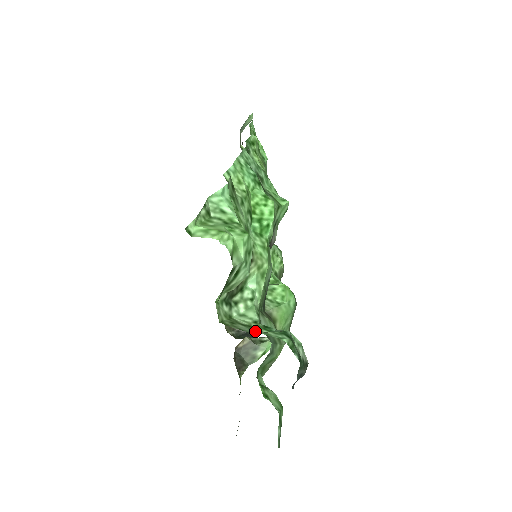
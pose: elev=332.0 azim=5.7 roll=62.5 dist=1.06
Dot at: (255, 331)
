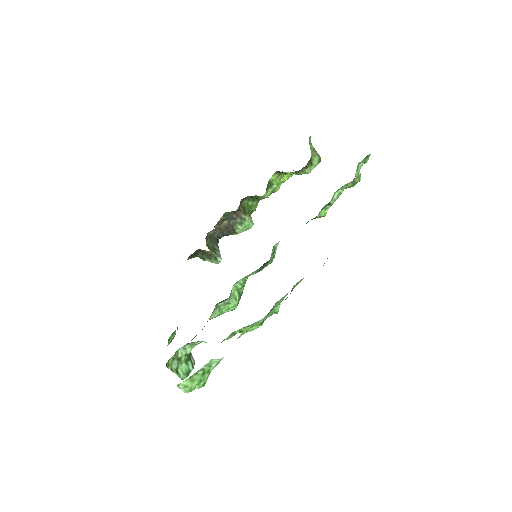
Dot at: (178, 367)
